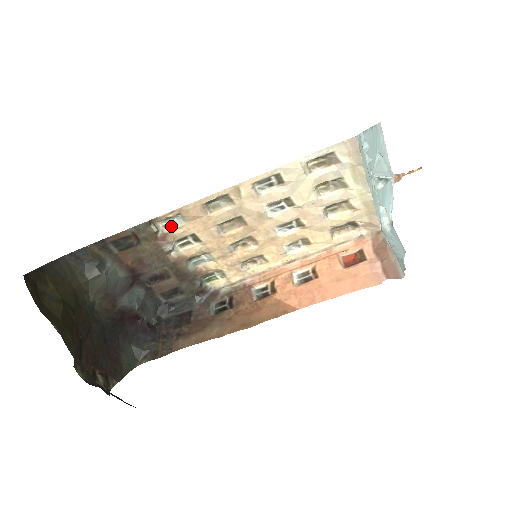
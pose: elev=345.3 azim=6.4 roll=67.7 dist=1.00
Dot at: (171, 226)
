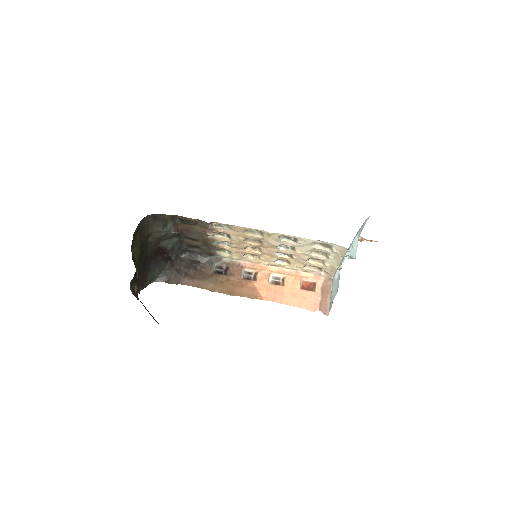
Dot at: (219, 226)
